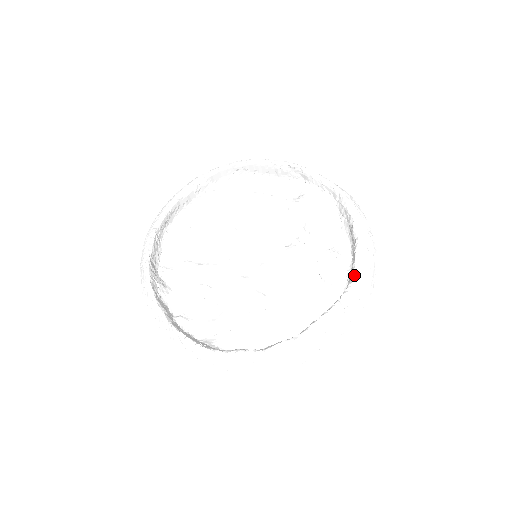
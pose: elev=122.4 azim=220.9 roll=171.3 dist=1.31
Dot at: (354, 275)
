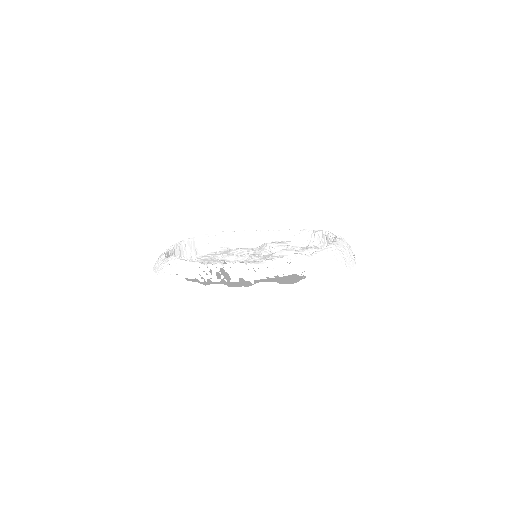
Dot at: (336, 236)
